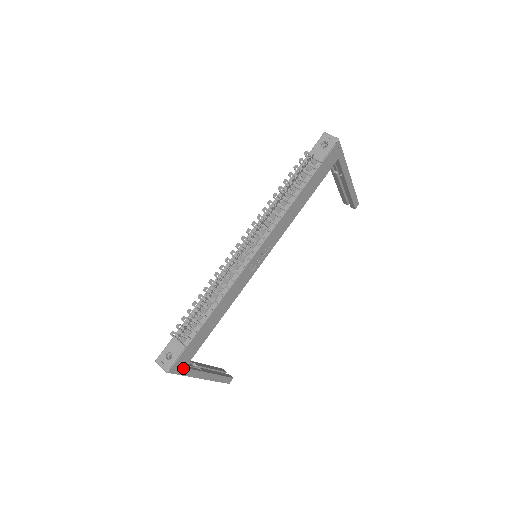
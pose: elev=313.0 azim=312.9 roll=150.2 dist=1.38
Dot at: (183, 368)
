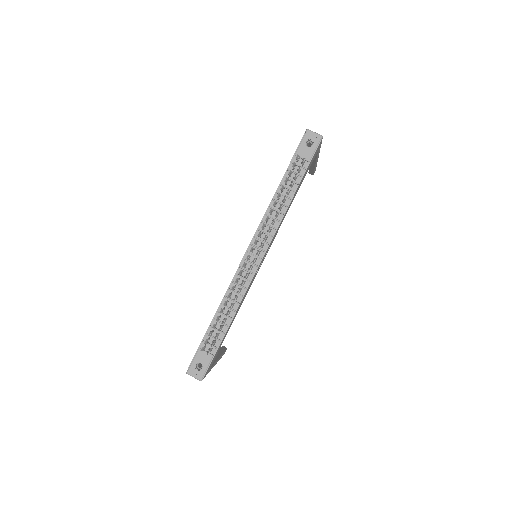
Dot at: occluded
